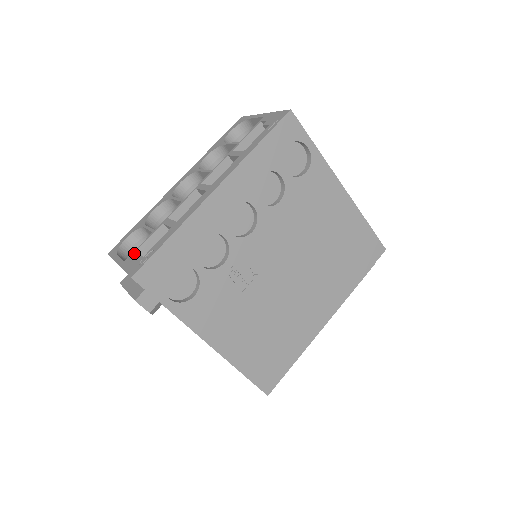
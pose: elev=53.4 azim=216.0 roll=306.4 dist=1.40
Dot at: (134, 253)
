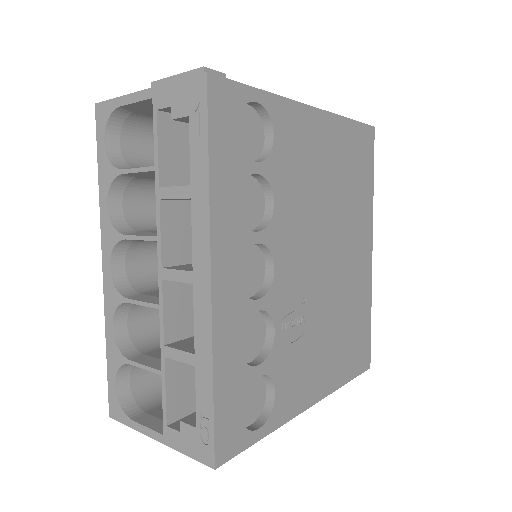
Dot at: (166, 418)
